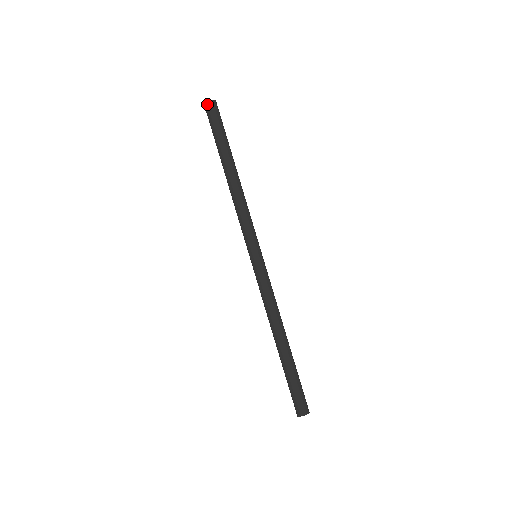
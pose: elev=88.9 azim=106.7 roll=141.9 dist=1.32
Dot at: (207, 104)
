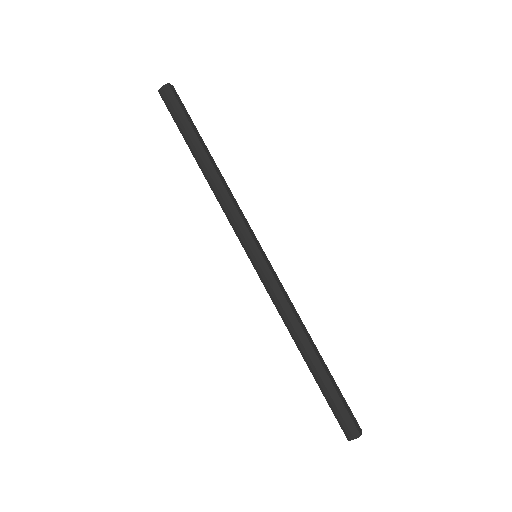
Dot at: (161, 91)
